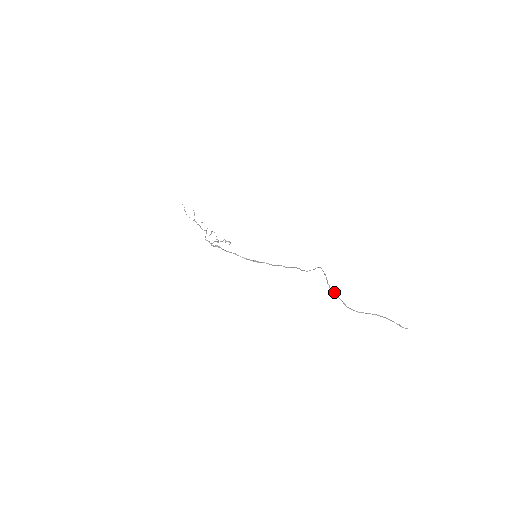
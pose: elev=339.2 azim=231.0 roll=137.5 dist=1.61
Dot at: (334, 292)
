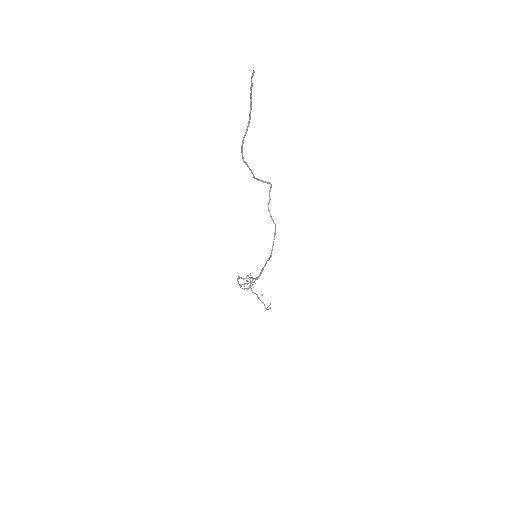
Dot at: (253, 174)
